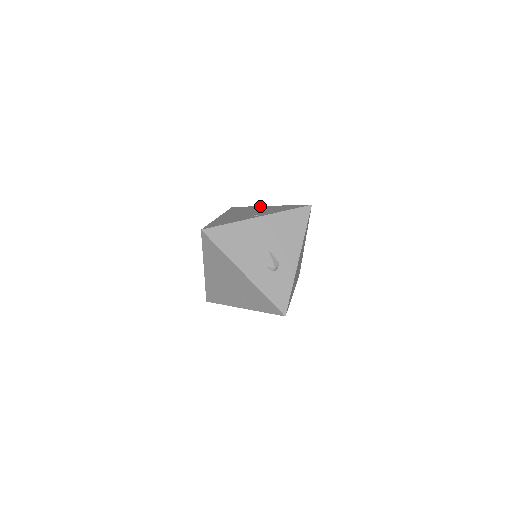
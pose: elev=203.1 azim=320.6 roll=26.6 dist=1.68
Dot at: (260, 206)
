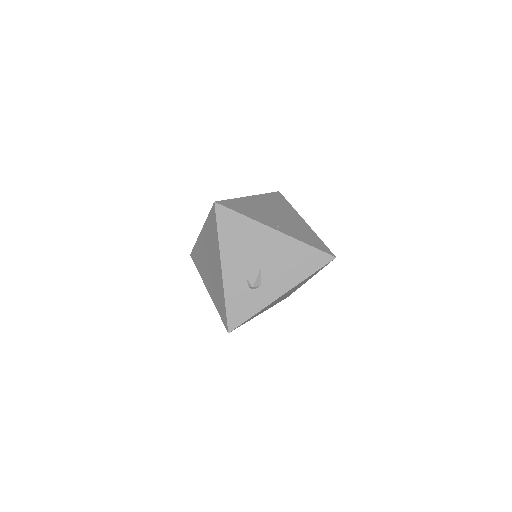
Dot at: (298, 214)
